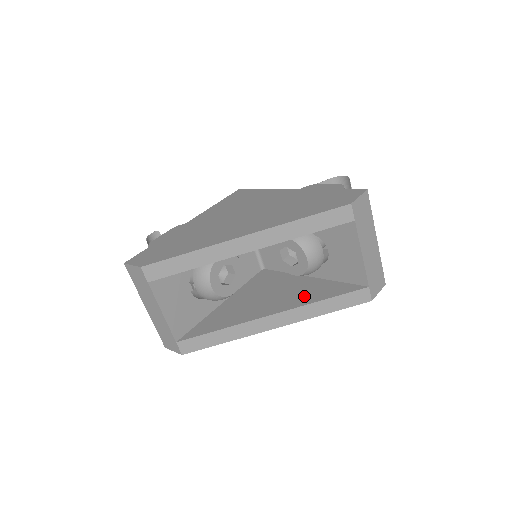
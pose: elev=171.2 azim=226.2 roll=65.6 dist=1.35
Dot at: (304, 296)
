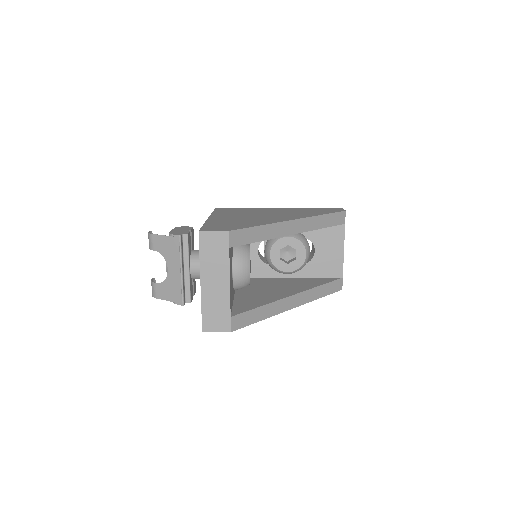
Dot at: (304, 285)
